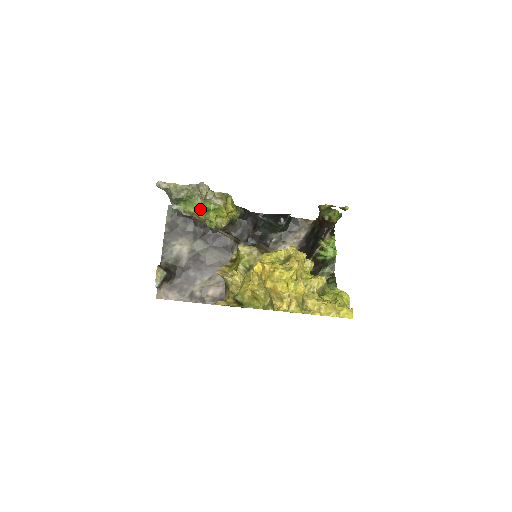
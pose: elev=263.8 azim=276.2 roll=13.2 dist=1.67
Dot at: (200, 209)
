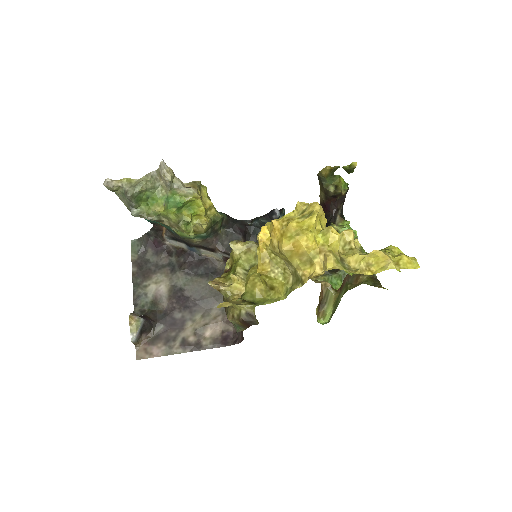
Dot at: (168, 207)
